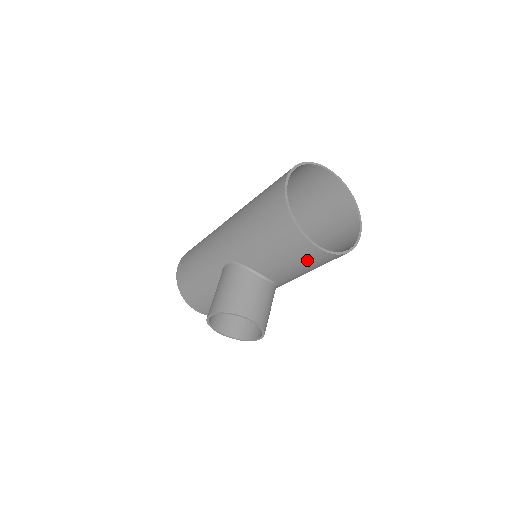
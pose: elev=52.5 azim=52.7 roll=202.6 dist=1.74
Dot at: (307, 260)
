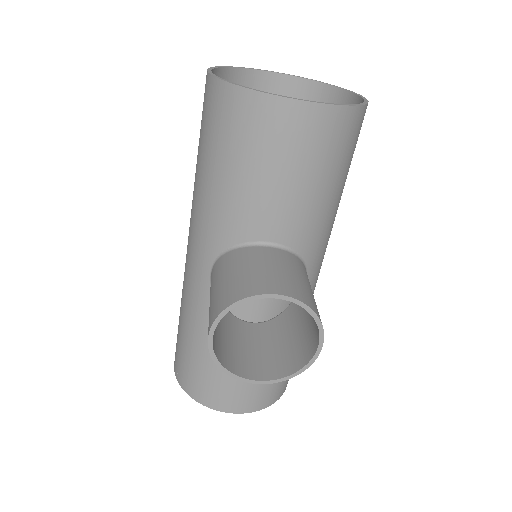
Dot at: (305, 149)
